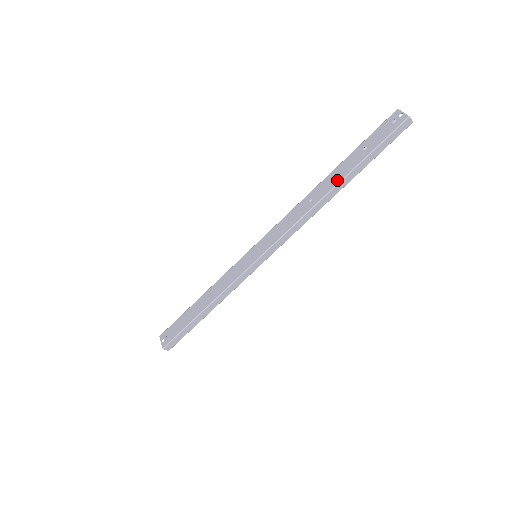
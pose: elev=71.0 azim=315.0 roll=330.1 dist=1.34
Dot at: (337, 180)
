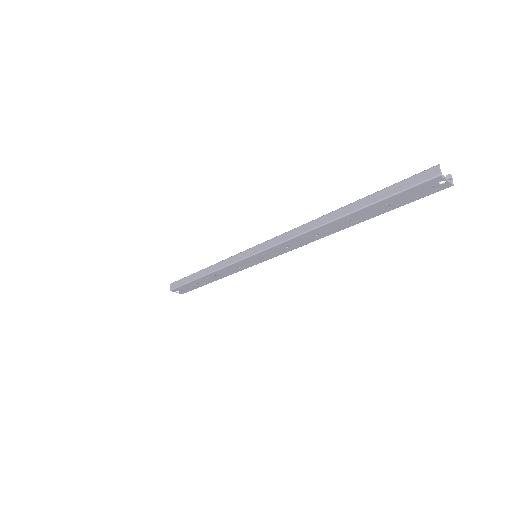
Dot at: (351, 225)
